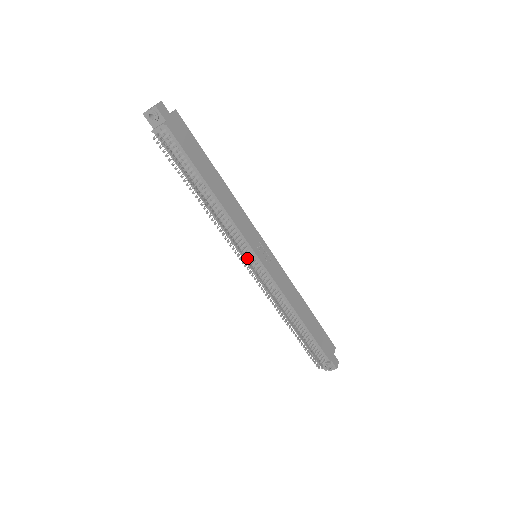
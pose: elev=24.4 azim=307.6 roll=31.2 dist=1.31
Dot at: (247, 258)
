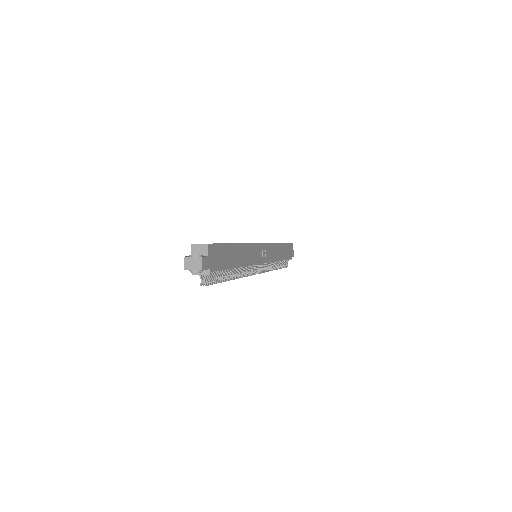
Dot at: (255, 270)
